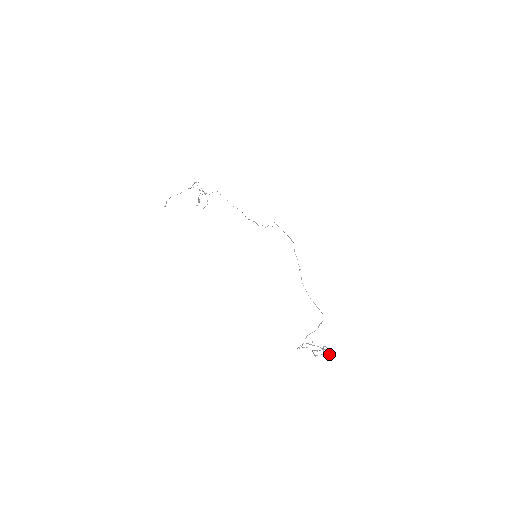
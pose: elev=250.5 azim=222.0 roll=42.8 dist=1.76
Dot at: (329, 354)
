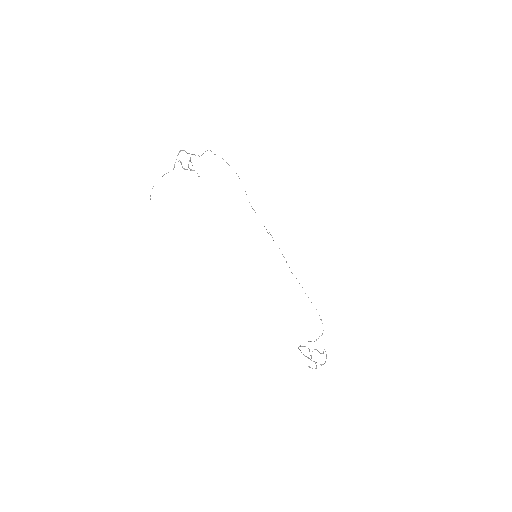
Dot at: (324, 363)
